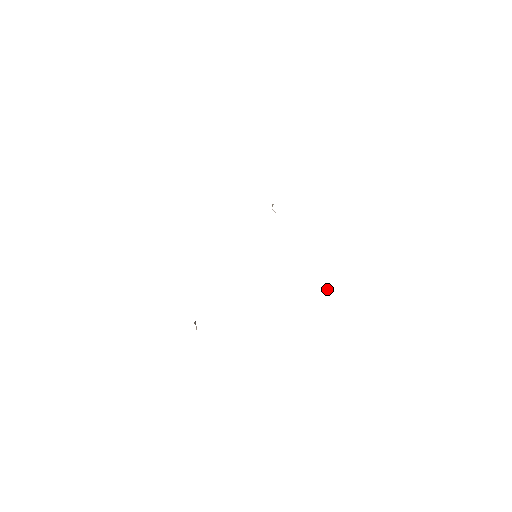
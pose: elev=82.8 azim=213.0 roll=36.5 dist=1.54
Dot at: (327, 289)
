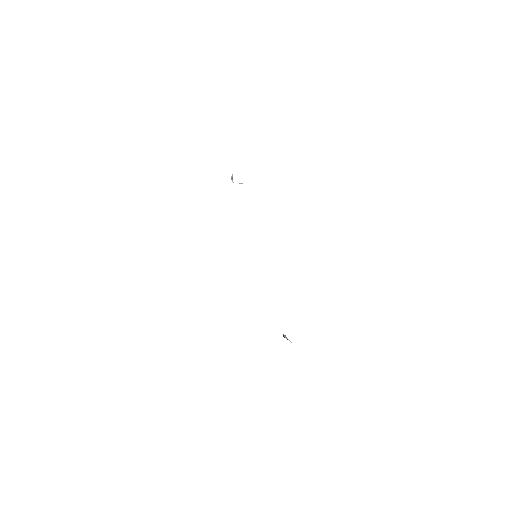
Dot at: occluded
